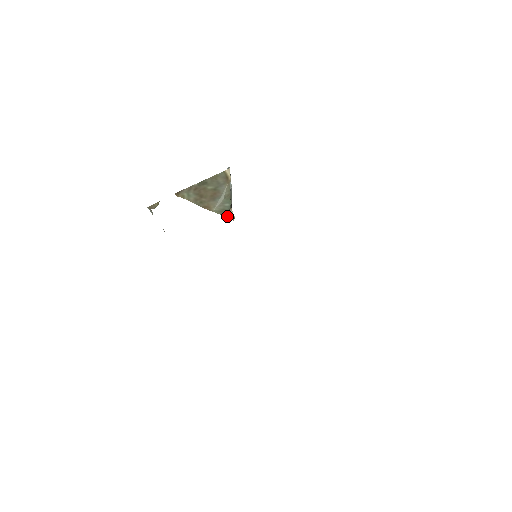
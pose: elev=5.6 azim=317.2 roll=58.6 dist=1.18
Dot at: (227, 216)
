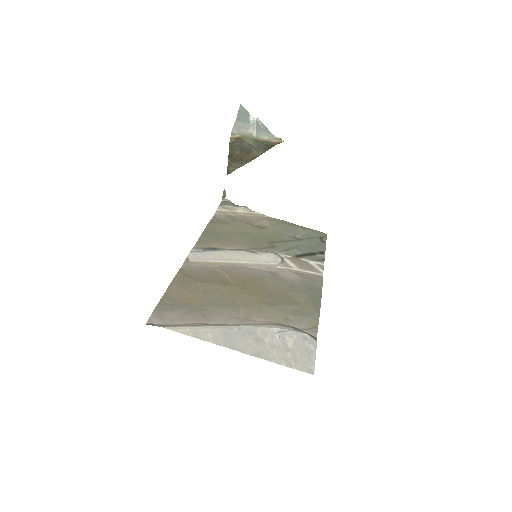
Dot at: (274, 145)
